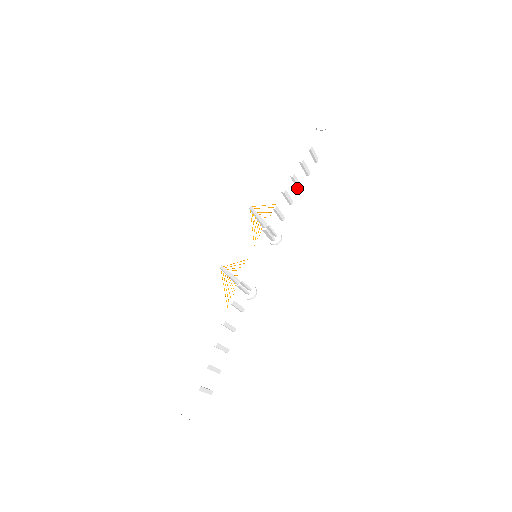
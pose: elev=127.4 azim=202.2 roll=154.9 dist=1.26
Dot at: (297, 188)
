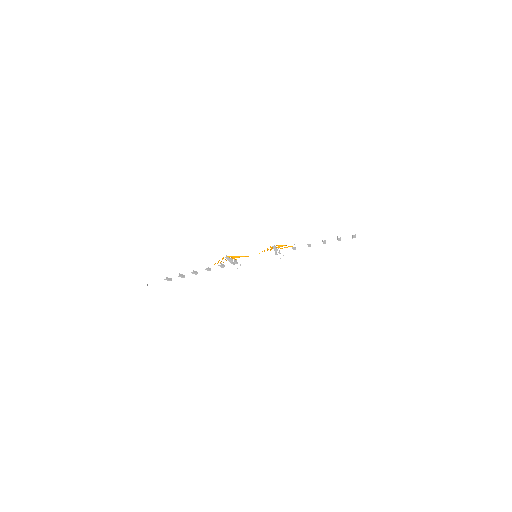
Dot at: occluded
